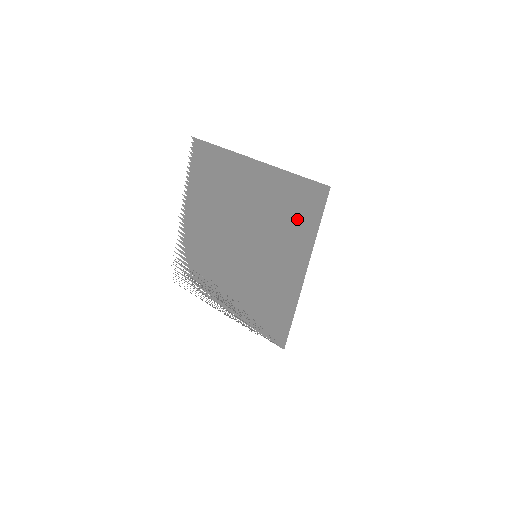
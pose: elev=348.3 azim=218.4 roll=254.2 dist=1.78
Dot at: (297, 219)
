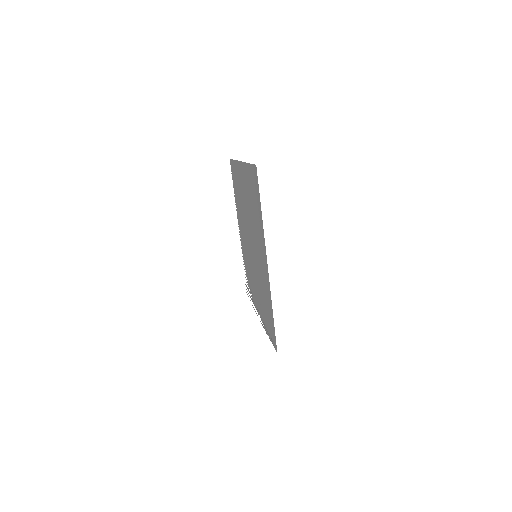
Dot at: (256, 208)
